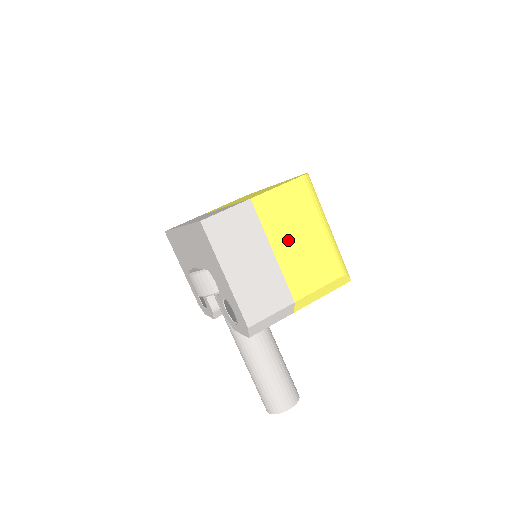
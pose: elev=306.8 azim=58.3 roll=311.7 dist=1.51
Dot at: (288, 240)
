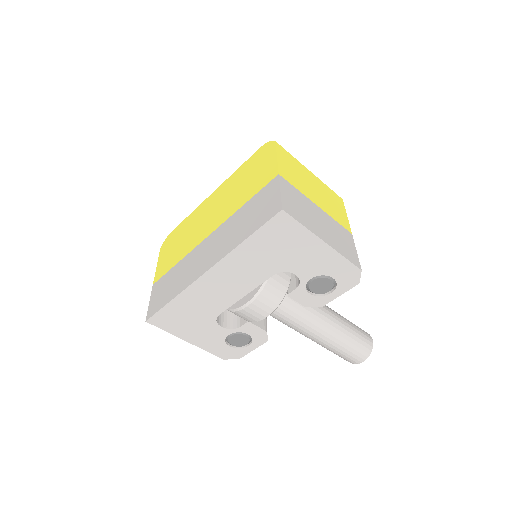
Dot at: (313, 193)
